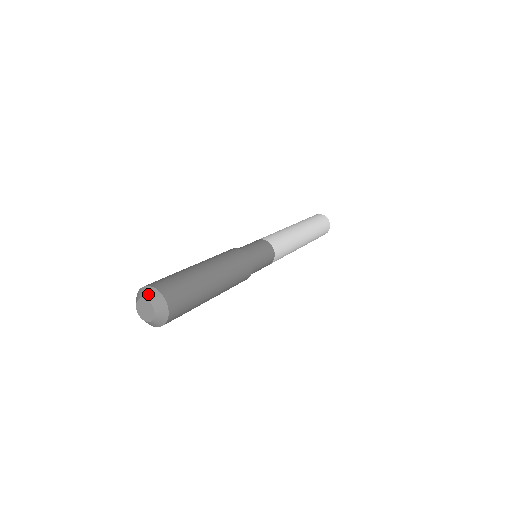
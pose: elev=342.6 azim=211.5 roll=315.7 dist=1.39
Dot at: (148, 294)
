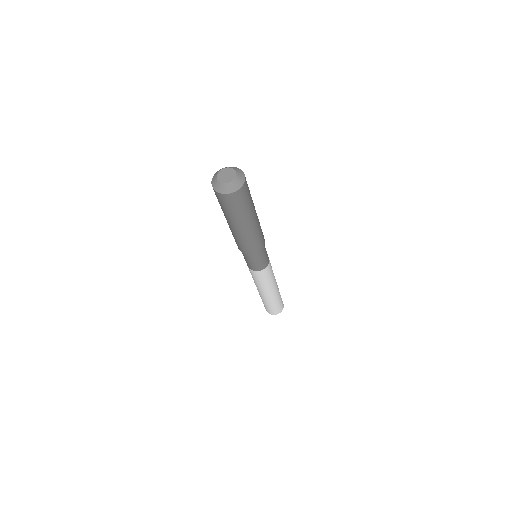
Dot at: (219, 170)
